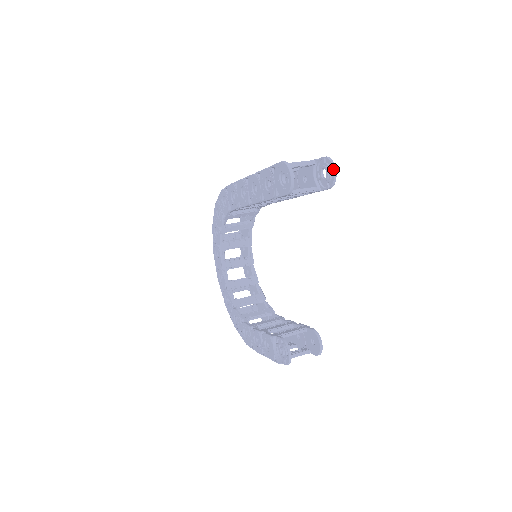
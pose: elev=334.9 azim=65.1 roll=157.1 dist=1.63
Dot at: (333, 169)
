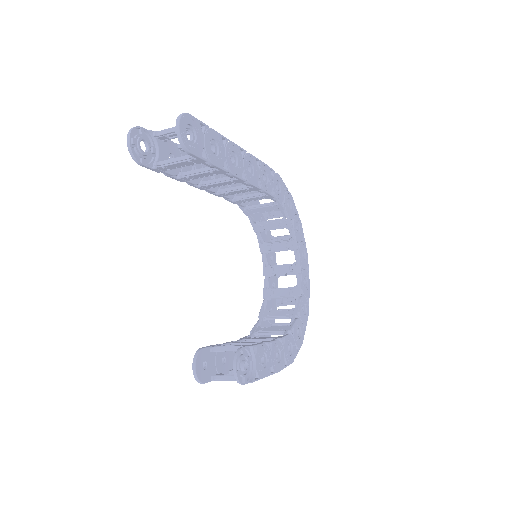
Dot at: (175, 126)
